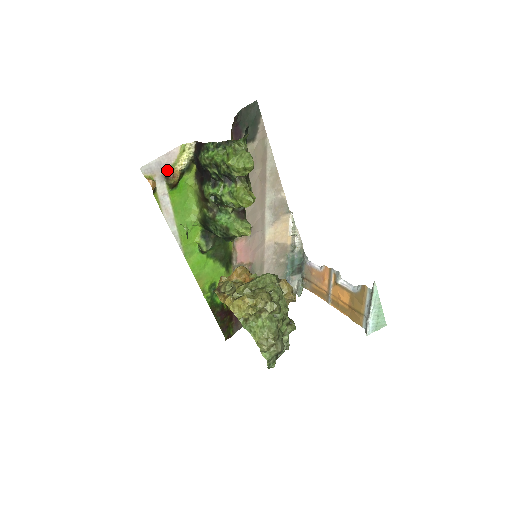
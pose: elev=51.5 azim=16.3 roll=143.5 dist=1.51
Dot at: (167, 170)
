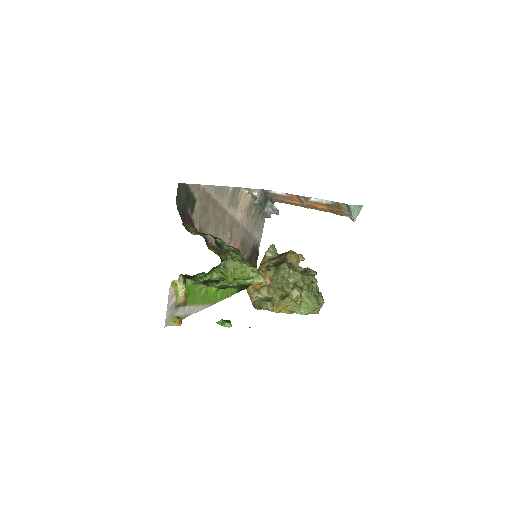
Dot at: (176, 303)
